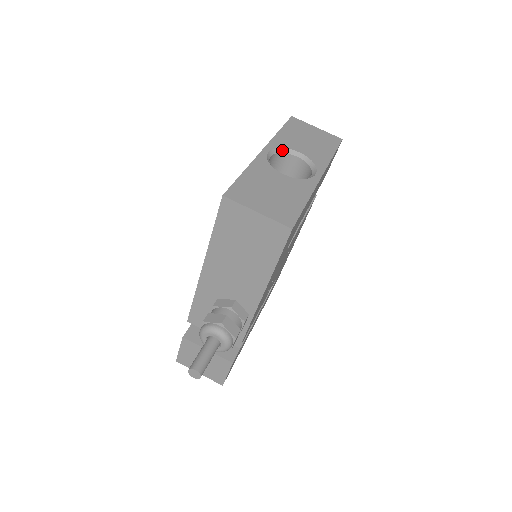
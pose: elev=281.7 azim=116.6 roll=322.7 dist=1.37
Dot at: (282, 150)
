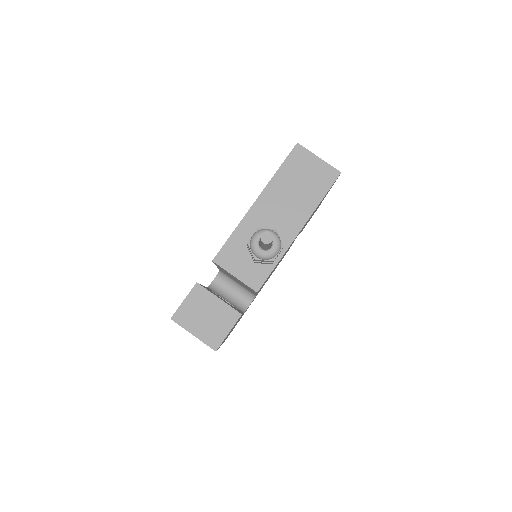
Dot at: occluded
